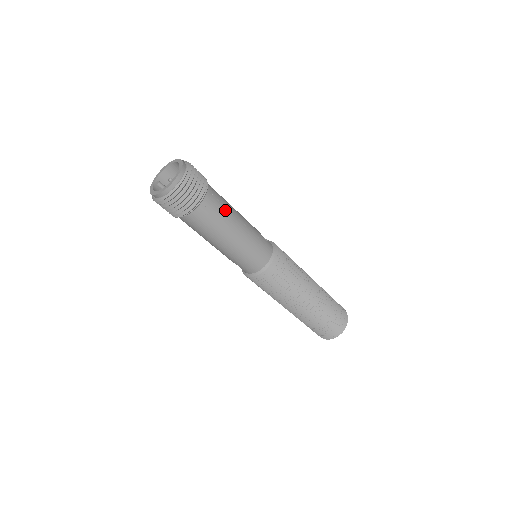
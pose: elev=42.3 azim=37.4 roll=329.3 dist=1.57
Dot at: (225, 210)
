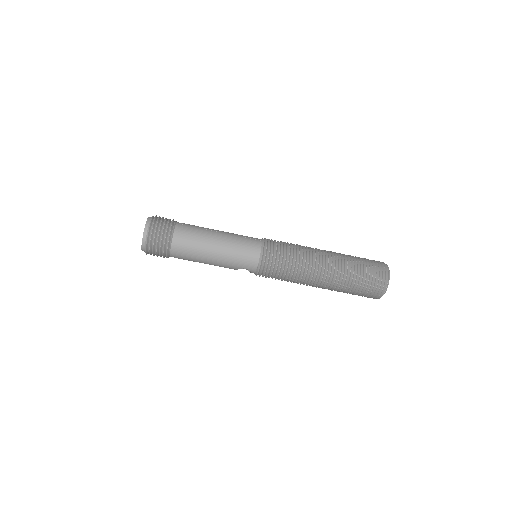
Dot at: (198, 229)
